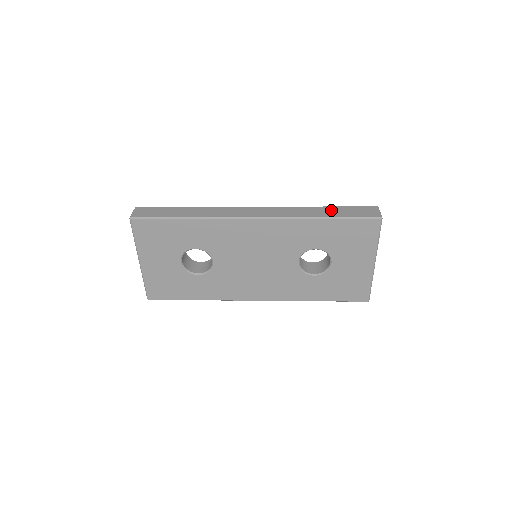
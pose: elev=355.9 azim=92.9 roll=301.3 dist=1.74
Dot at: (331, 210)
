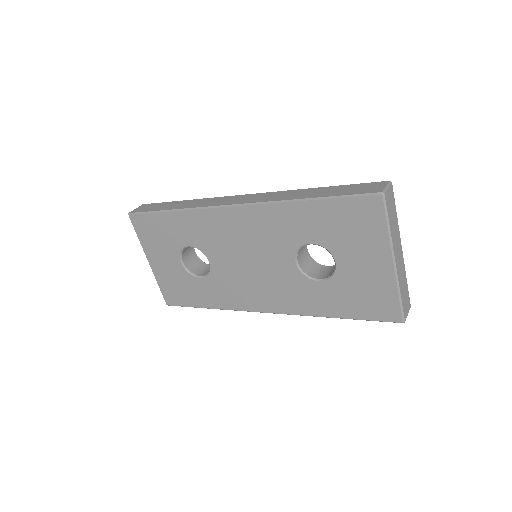
Dot at: (324, 190)
